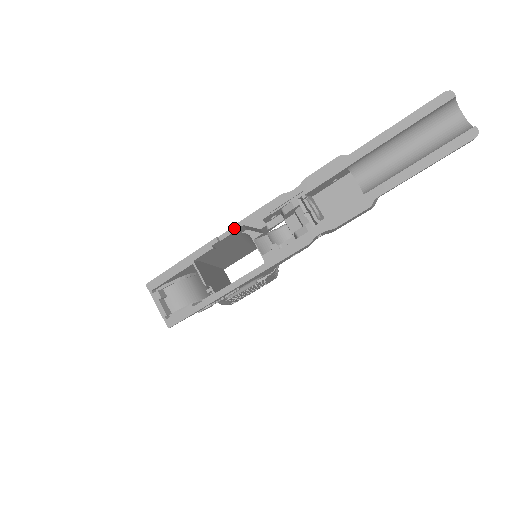
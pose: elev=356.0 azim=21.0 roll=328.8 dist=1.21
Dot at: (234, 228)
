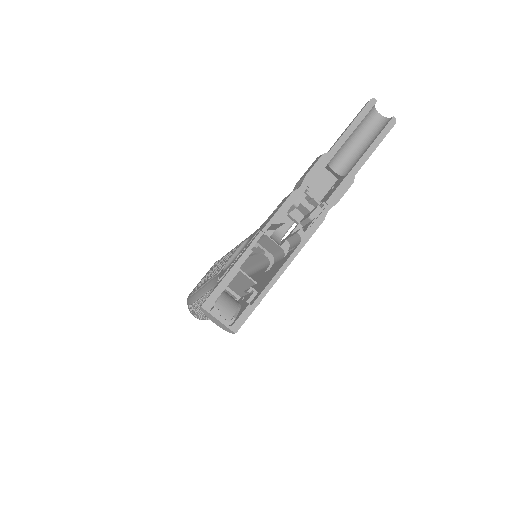
Dot at: (265, 229)
